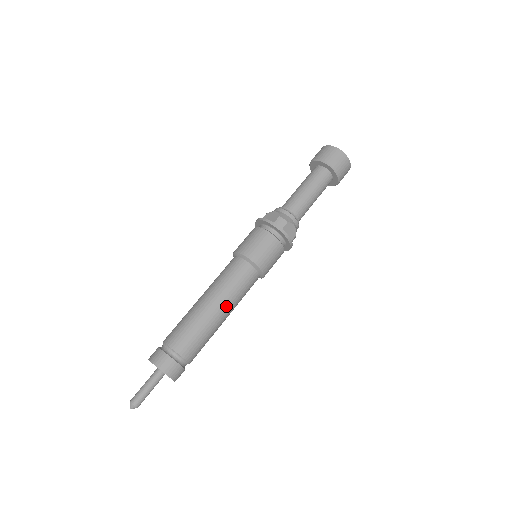
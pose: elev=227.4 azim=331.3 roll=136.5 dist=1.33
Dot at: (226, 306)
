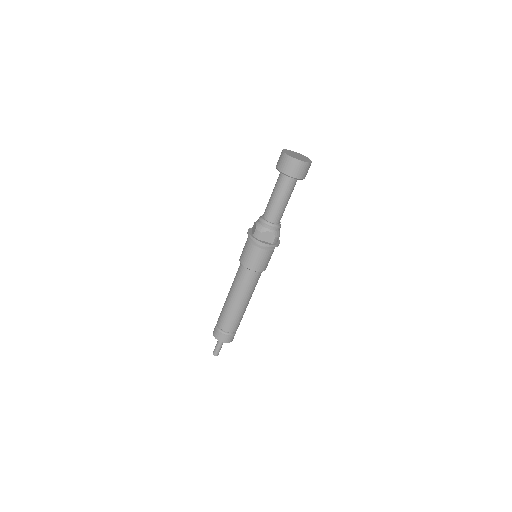
Dot at: (240, 298)
